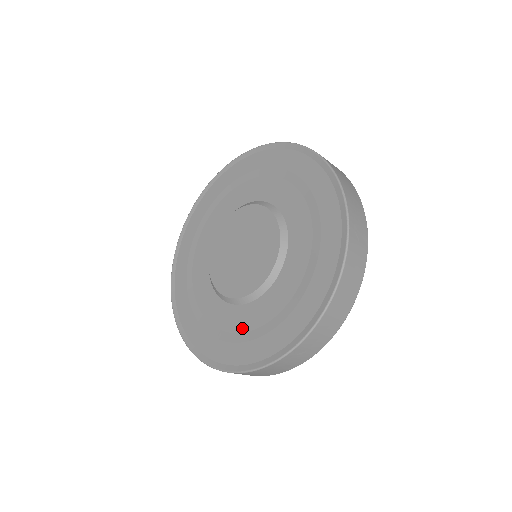
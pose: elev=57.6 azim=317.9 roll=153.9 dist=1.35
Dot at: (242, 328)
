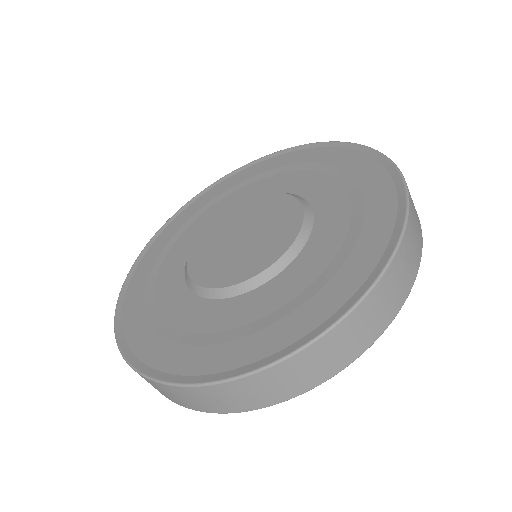
Dot at: (190, 326)
